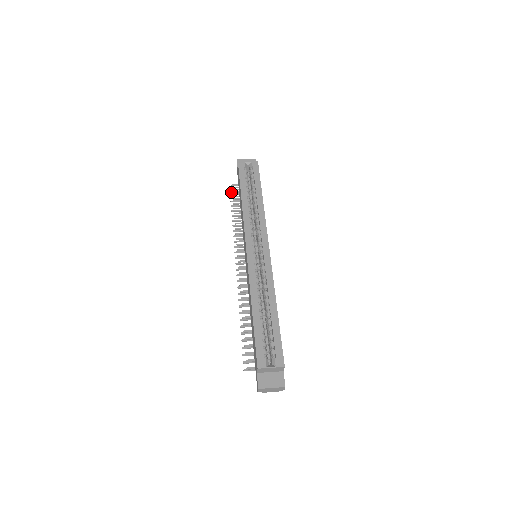
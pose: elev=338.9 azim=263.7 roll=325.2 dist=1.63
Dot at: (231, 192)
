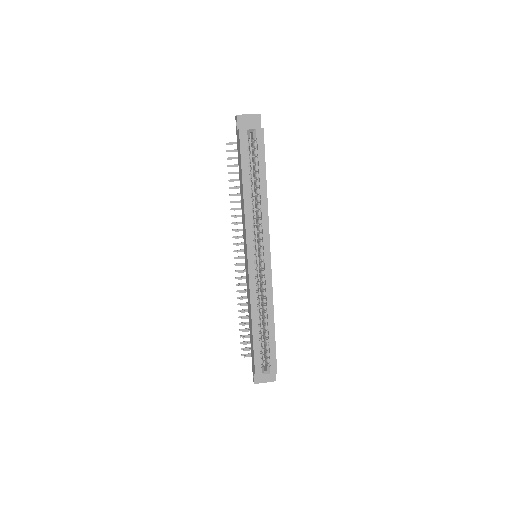
Dot at: occluded
